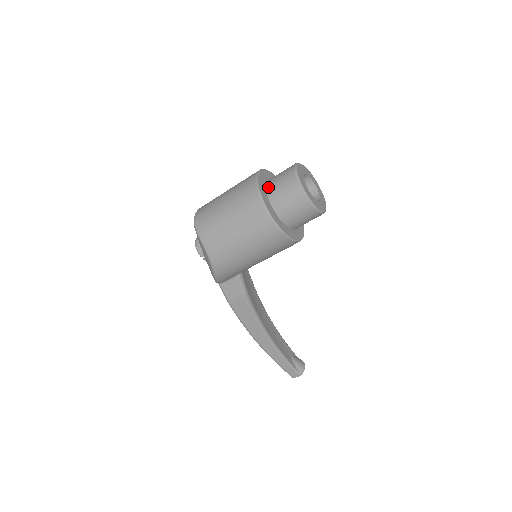
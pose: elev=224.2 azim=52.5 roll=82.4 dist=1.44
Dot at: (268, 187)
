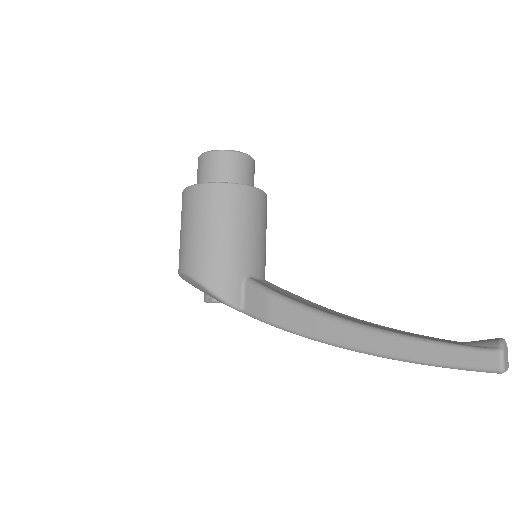
Dot at: occluded
